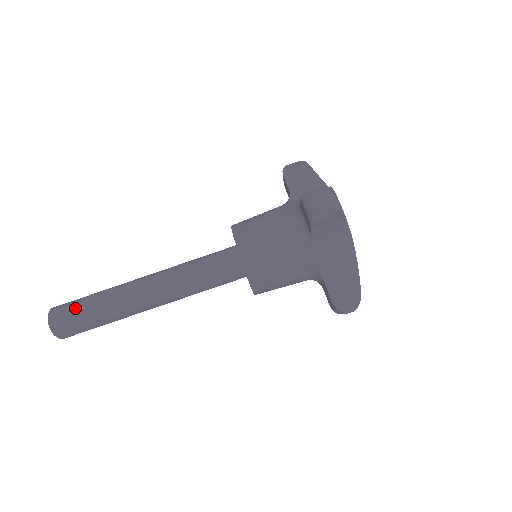
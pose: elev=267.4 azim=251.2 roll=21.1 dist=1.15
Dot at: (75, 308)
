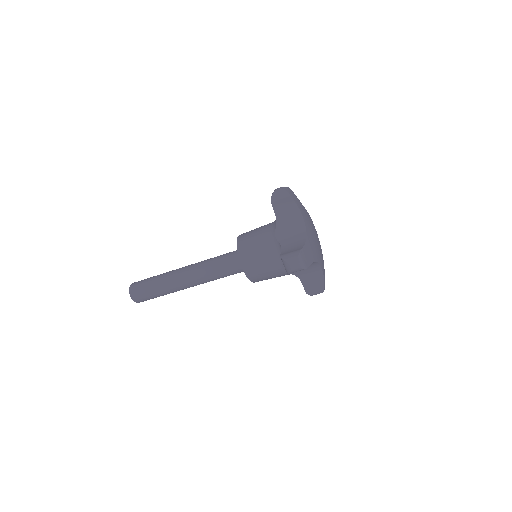
Dot at: (145, 291)
